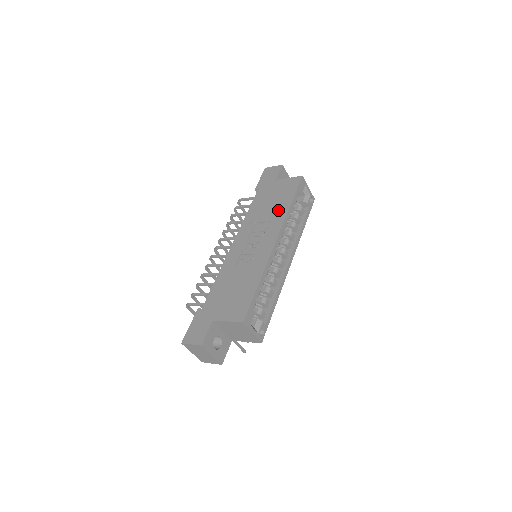
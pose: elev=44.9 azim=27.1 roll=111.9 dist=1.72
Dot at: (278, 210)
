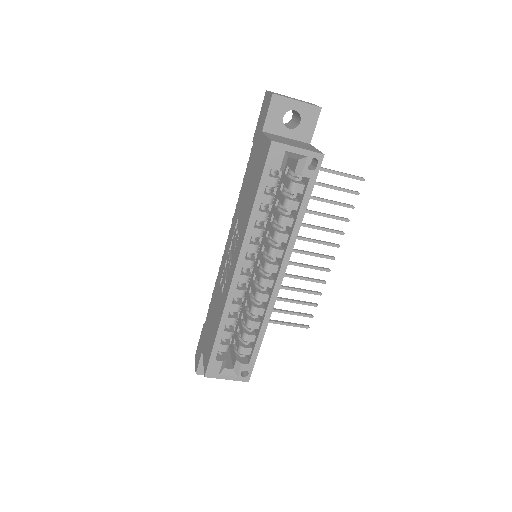
Dot at: (247, 209)
